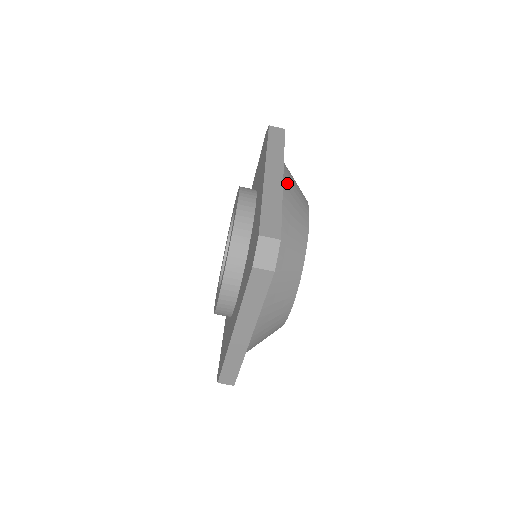
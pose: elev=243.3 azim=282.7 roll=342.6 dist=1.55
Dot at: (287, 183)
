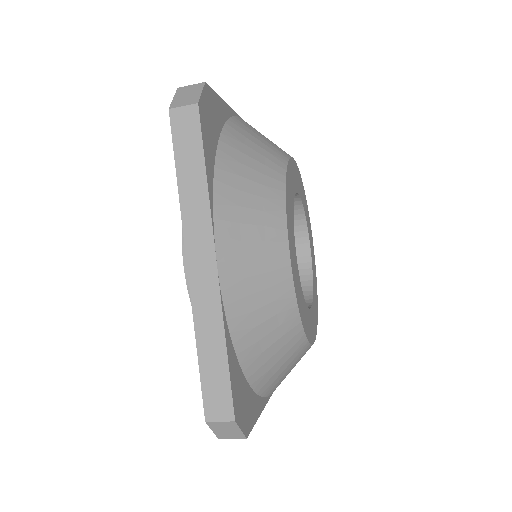
Dot at: (228, 266)
